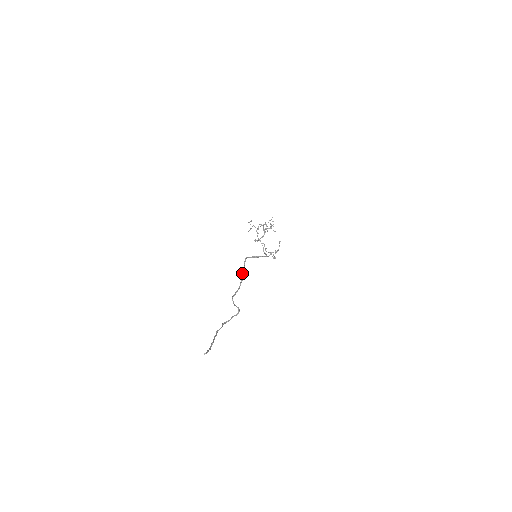
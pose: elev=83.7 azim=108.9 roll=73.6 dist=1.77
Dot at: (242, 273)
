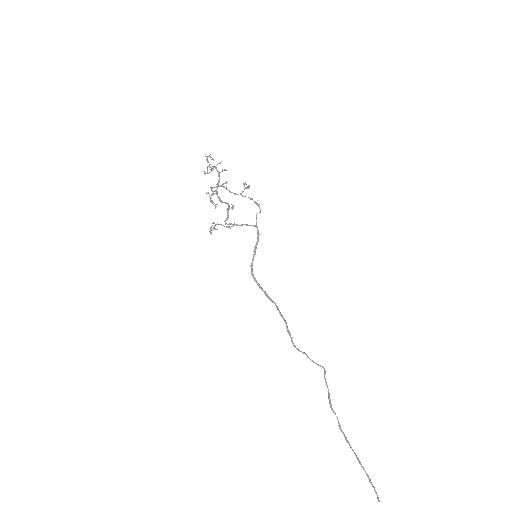
Dot at: occluded
